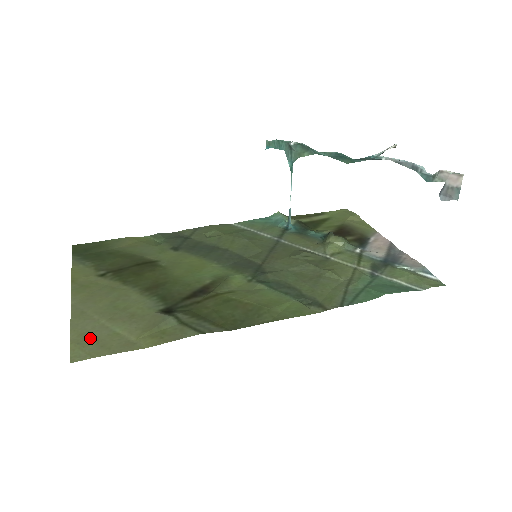
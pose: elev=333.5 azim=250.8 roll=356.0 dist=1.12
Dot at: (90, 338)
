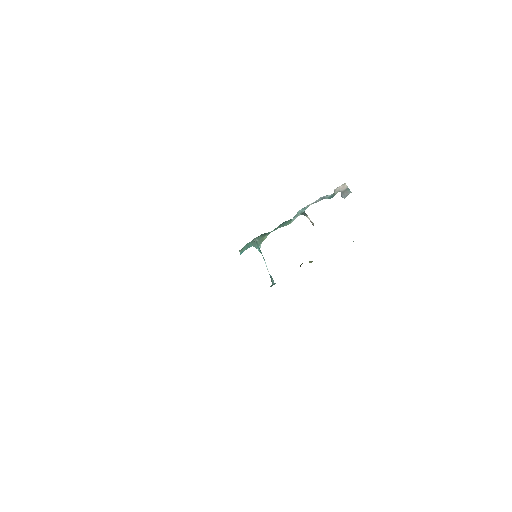
Dot at: occluded
